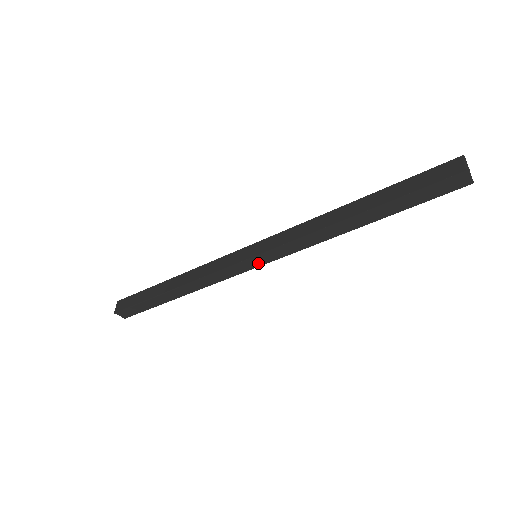
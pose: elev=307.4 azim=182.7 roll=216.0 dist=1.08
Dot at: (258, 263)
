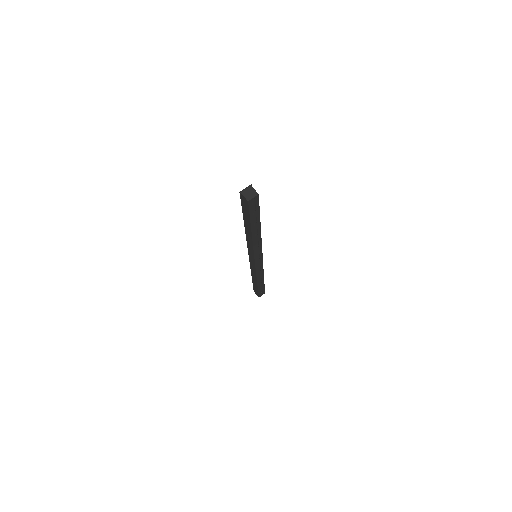
Dot at: (253, 259)
